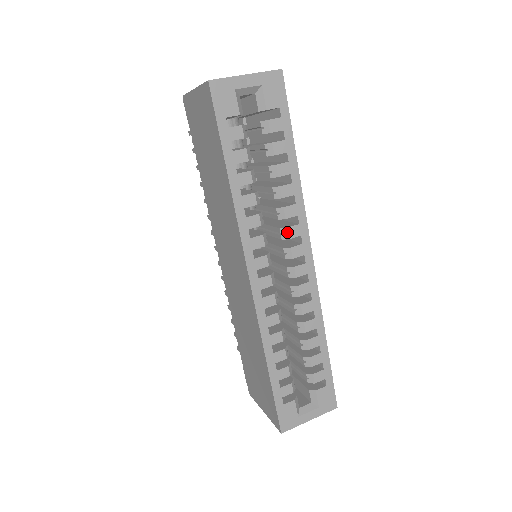
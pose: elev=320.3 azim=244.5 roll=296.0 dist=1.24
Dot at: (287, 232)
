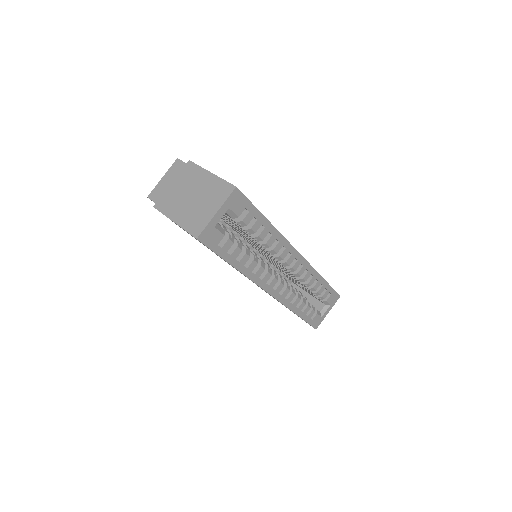
Dot at: (281, 258)
